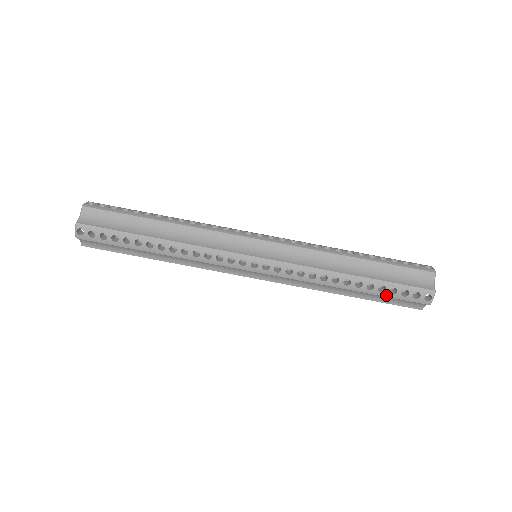
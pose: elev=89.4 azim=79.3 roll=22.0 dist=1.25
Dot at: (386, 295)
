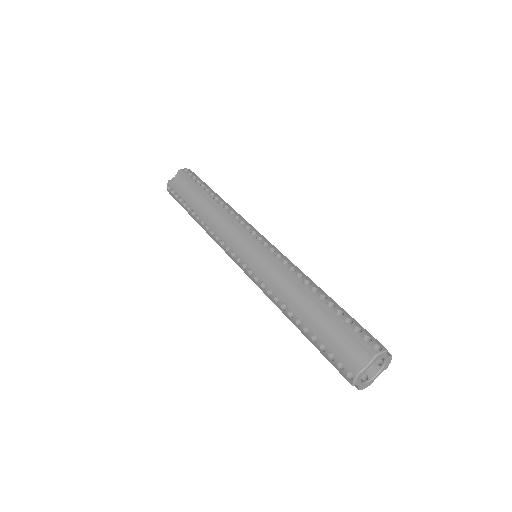
Dot at: (318, 348)
